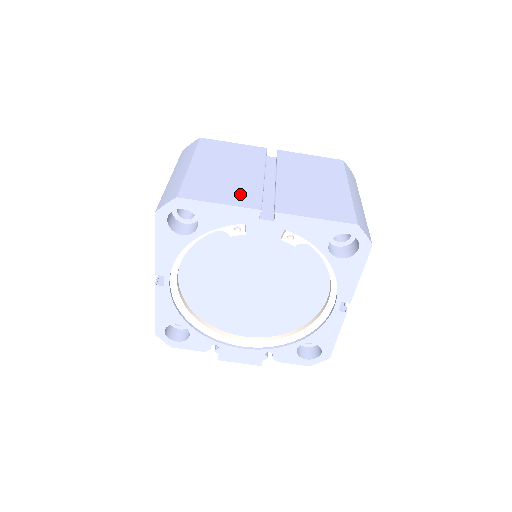
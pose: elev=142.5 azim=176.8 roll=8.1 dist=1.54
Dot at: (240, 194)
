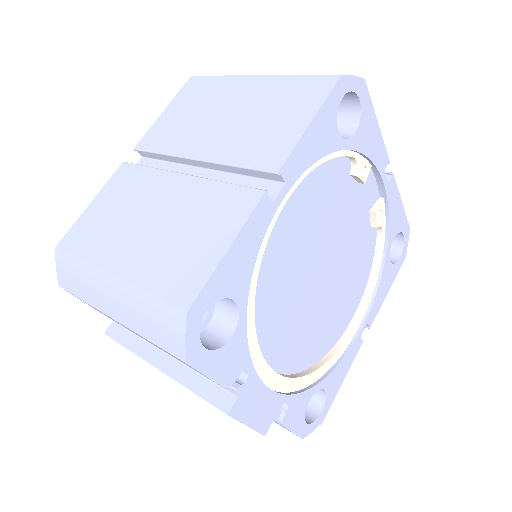
Dot at: occluded
